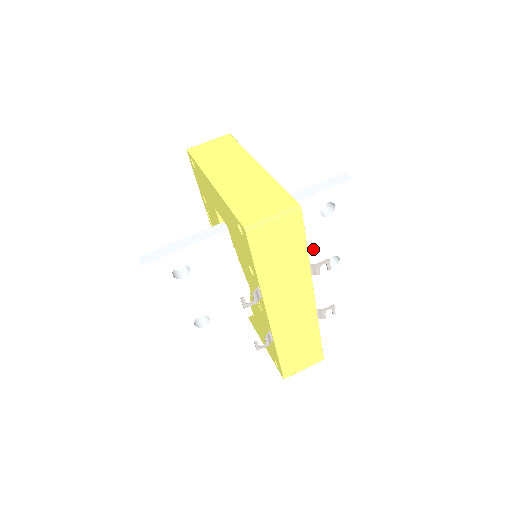
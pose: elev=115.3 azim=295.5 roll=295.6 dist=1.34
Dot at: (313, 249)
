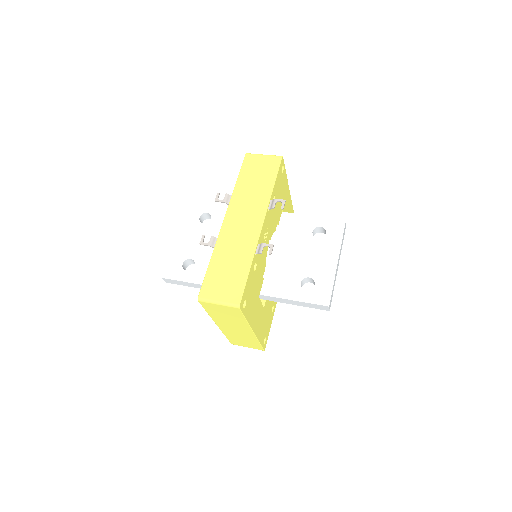
Dot at: (296, 259)
